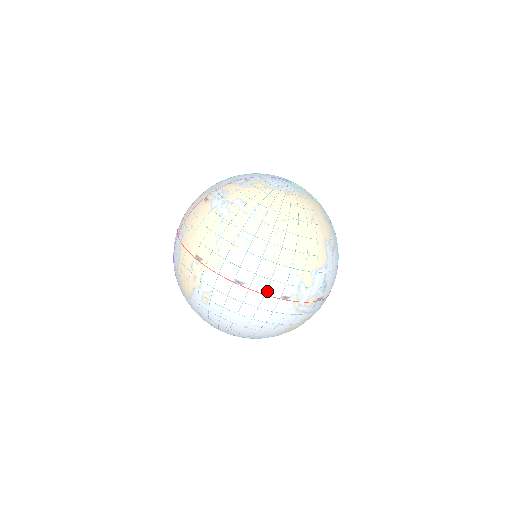
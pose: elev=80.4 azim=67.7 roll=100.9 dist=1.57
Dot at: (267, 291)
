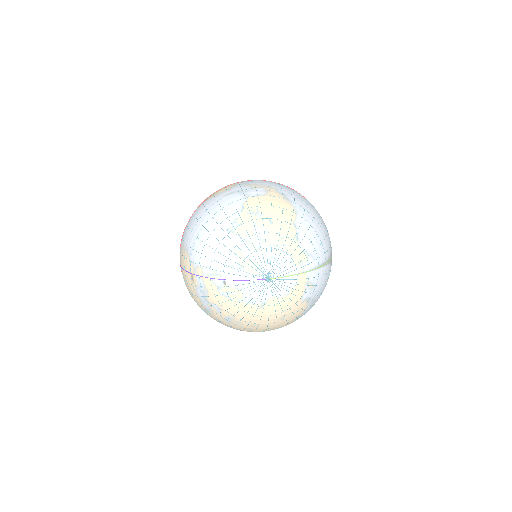
Dot at: occluded
